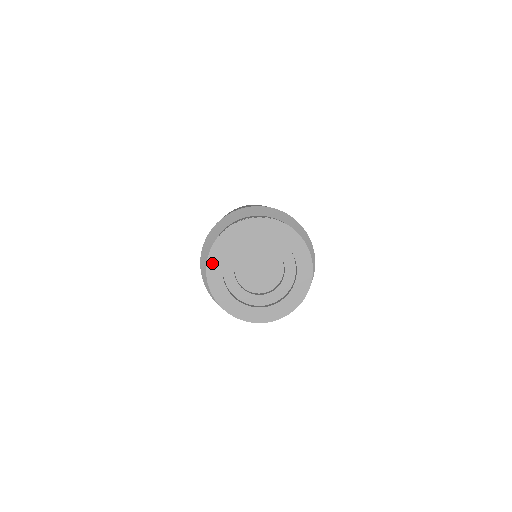
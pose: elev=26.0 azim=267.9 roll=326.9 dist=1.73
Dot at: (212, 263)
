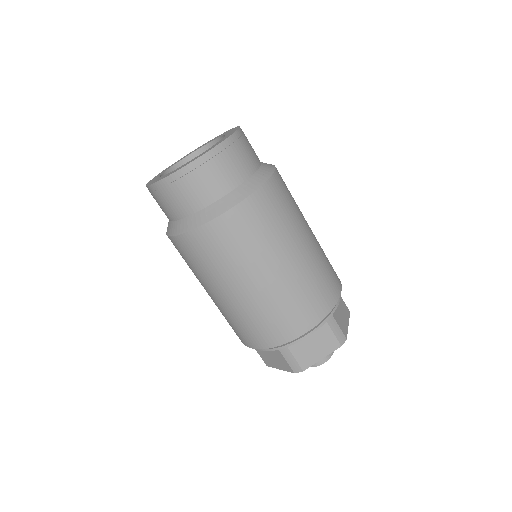
Dot at: occluded
